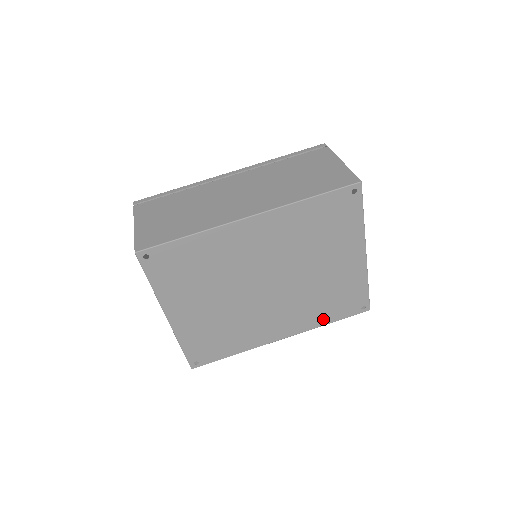
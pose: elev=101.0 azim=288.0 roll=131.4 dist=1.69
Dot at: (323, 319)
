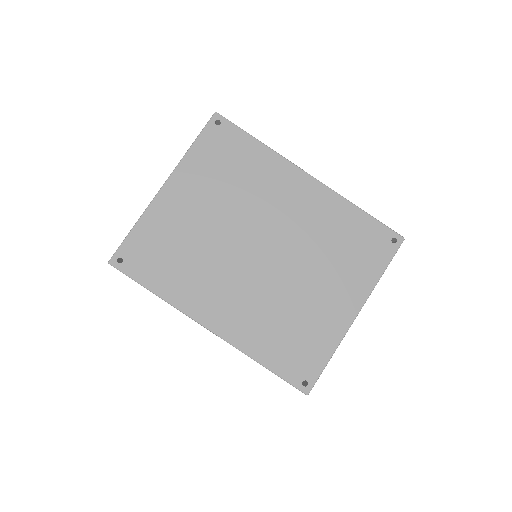
Dot at: (262, 351)
